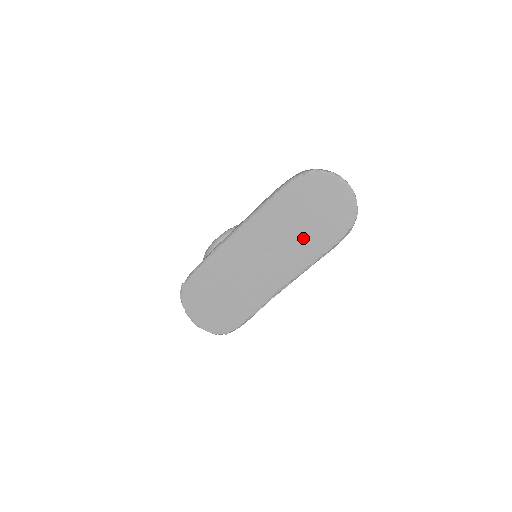
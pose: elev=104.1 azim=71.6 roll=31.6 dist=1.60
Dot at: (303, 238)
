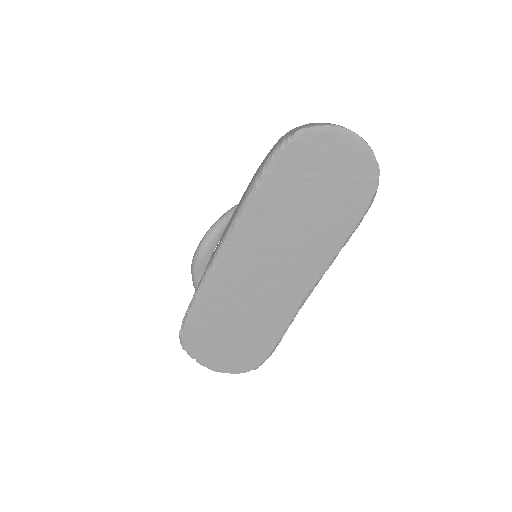
Dot at: (314, 226)
